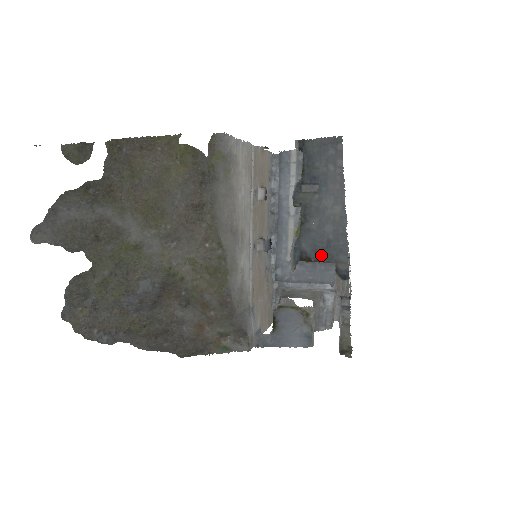
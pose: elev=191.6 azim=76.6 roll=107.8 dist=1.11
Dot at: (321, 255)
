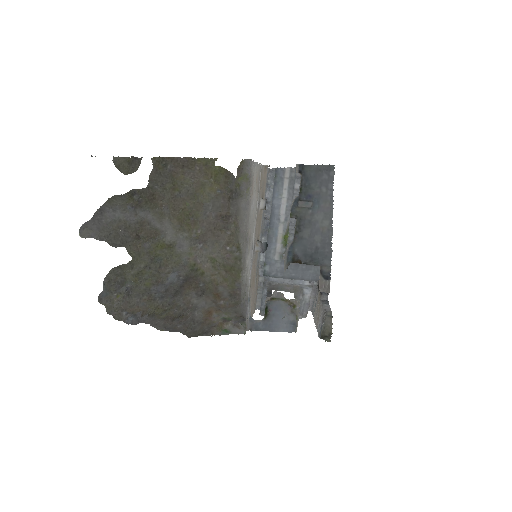
Dot at: (310, 259)
